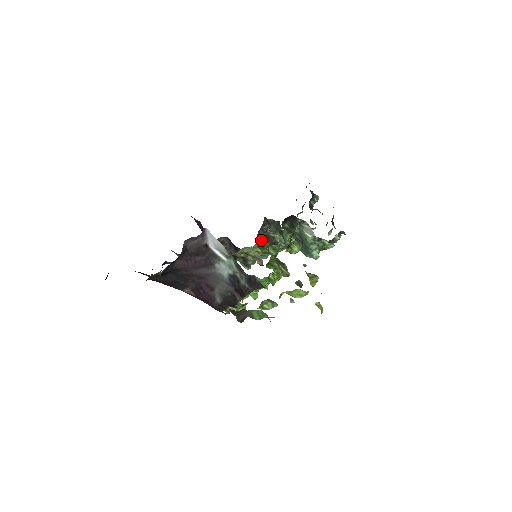
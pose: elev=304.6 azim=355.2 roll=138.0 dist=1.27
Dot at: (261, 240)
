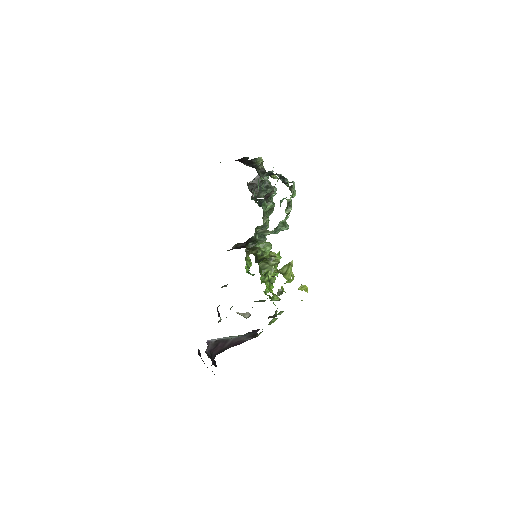
Dot at: occluded
